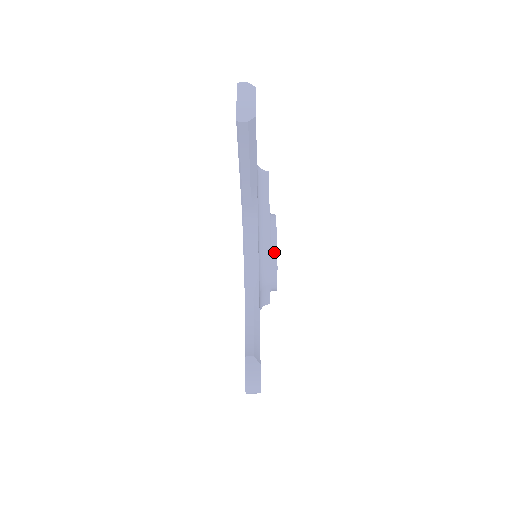
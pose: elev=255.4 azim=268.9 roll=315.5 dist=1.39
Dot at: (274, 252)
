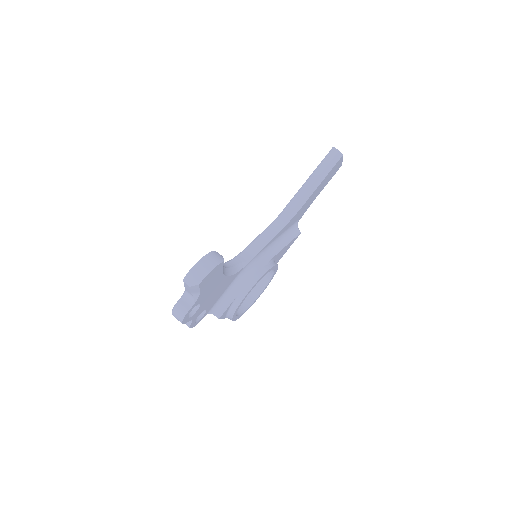
Dot at: (269, 266)
